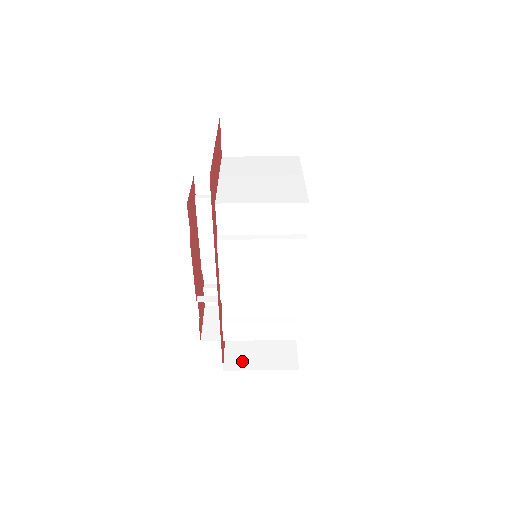
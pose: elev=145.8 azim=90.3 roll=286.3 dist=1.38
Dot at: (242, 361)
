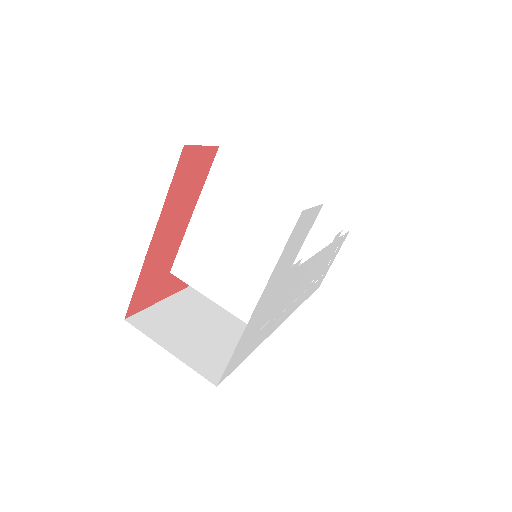
Dot at: occluded
